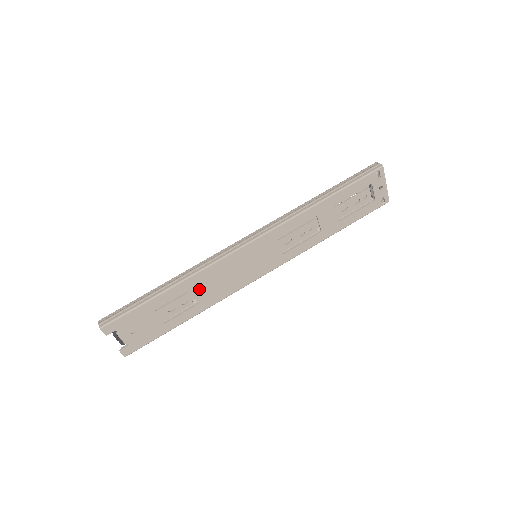
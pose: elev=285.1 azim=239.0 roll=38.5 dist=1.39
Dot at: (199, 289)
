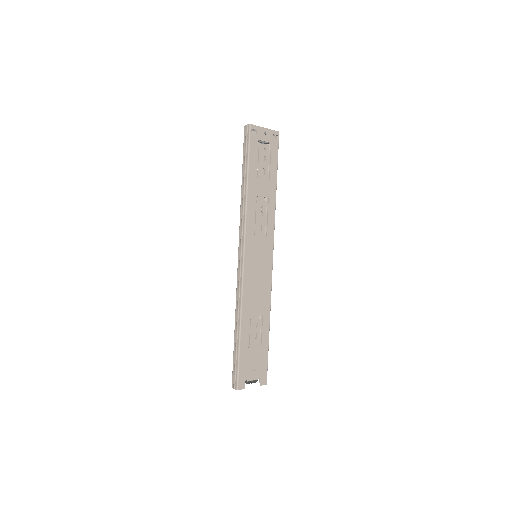
Dot at: (253, 310)
